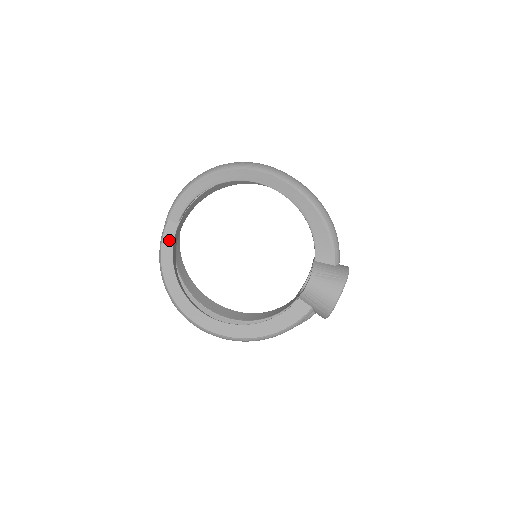
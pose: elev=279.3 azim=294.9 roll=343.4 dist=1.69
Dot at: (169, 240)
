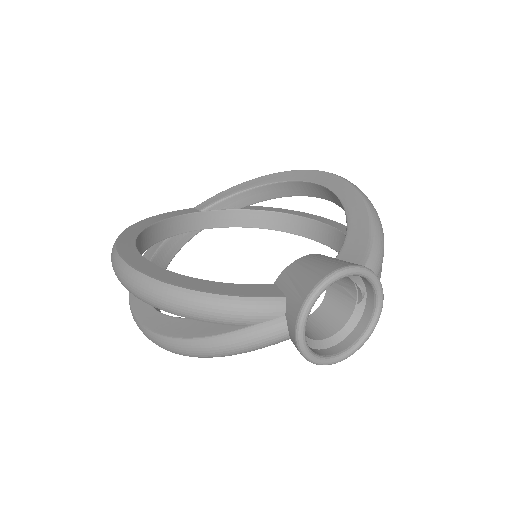
Dot at: (178, 213)
